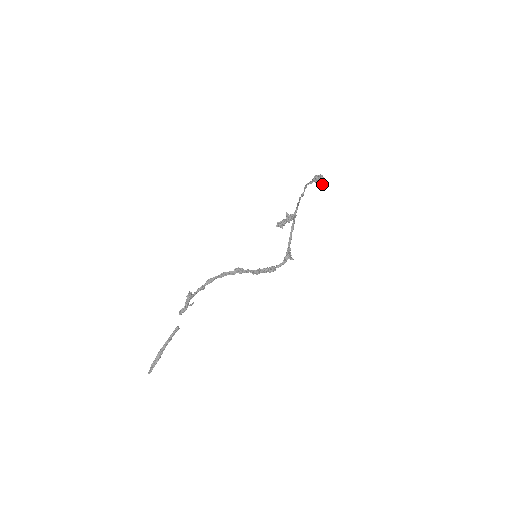
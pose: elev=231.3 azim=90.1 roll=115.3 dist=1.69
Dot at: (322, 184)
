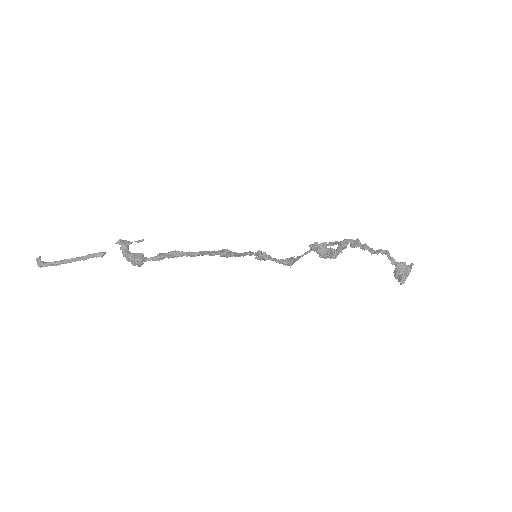
Dot at: (399, 280)
